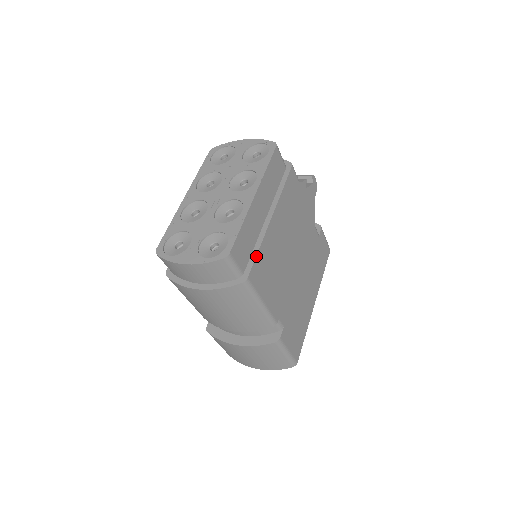
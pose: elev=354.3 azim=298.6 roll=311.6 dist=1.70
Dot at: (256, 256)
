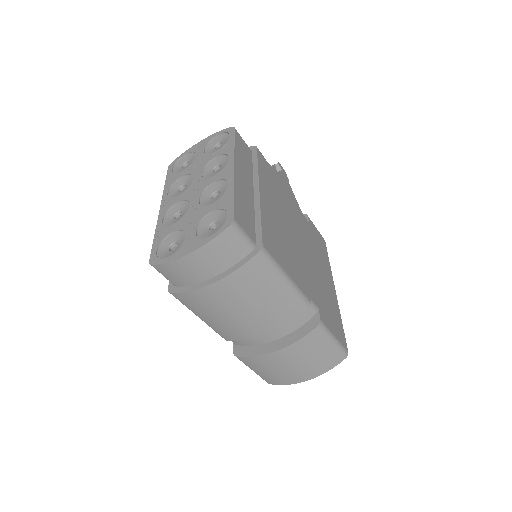
Dot at: (261, 224)
